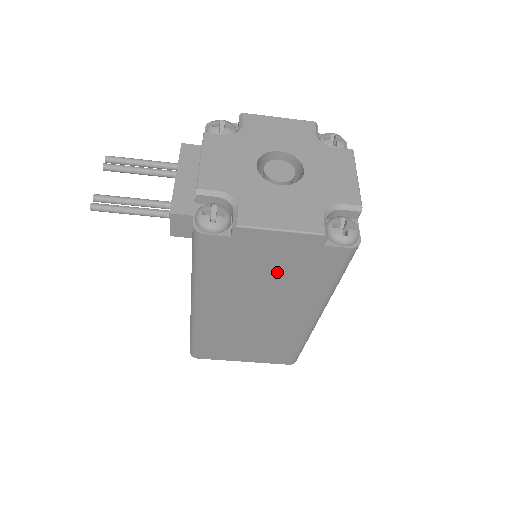
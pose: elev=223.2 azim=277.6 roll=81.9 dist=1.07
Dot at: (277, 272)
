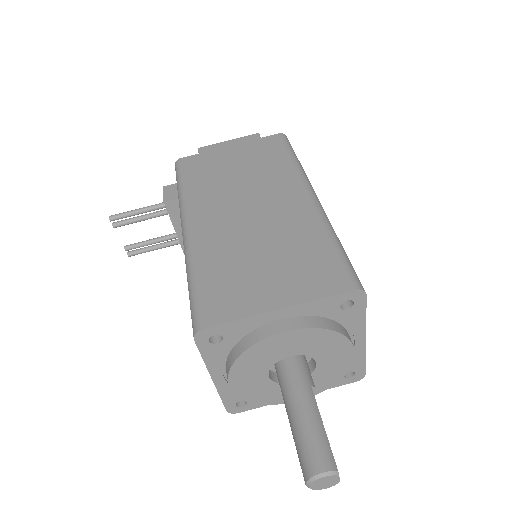
Dot at: (242, 164)
